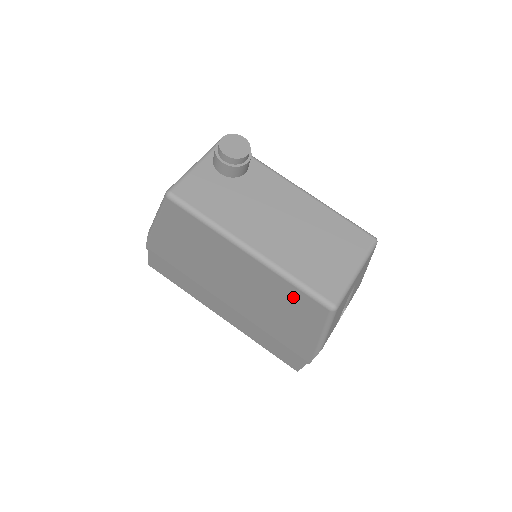
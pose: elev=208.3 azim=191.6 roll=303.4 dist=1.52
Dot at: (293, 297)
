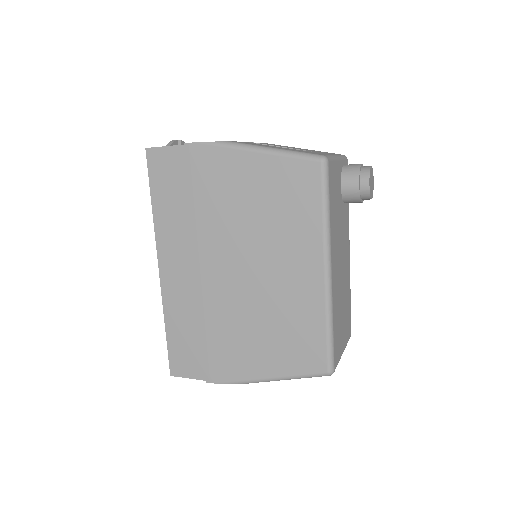
Dot at: (307, 335)
